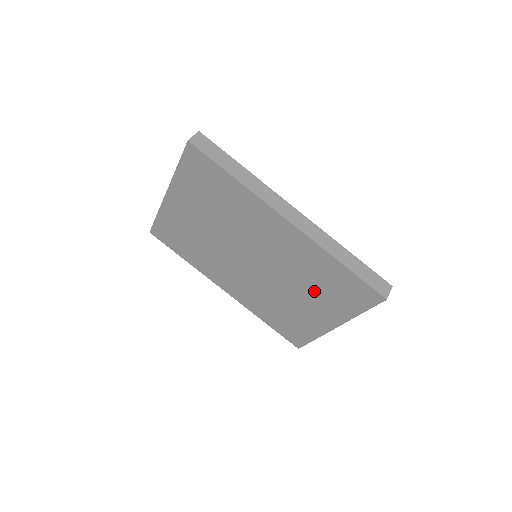
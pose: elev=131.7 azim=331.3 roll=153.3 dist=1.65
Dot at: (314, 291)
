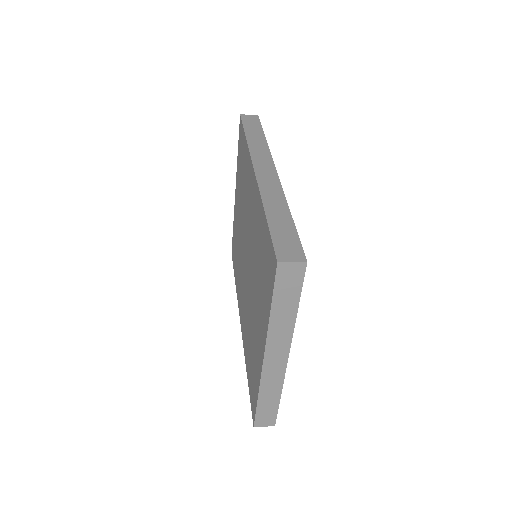
Dot at: (258, 283)
